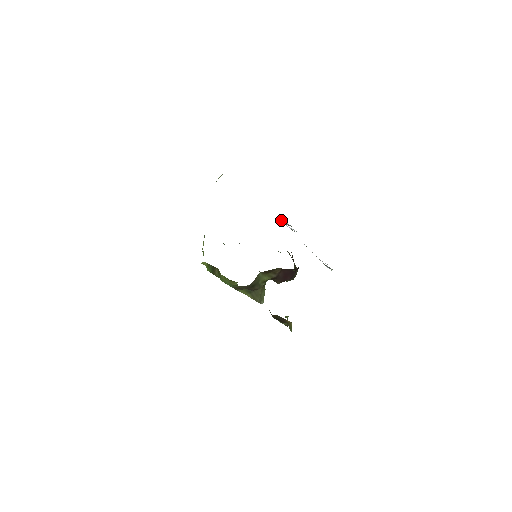
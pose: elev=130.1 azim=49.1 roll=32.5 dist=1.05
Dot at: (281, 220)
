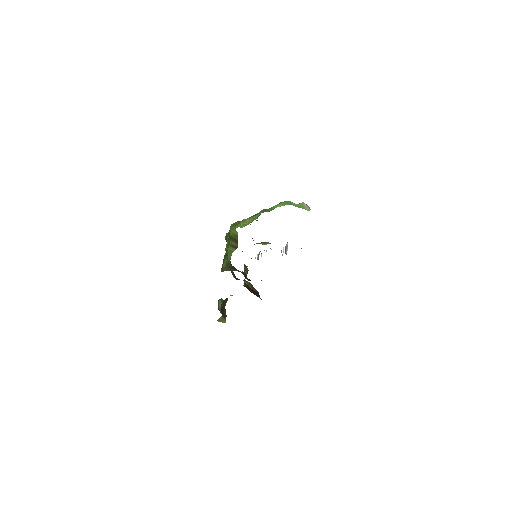
Dot at: occluded
